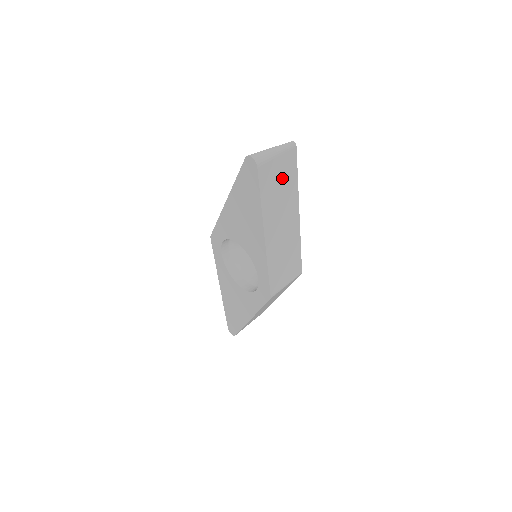
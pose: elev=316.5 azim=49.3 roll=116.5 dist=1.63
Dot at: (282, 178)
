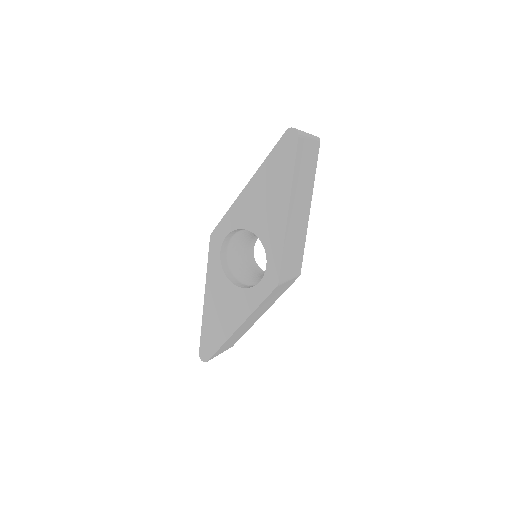
Dot at: (308, 162)
